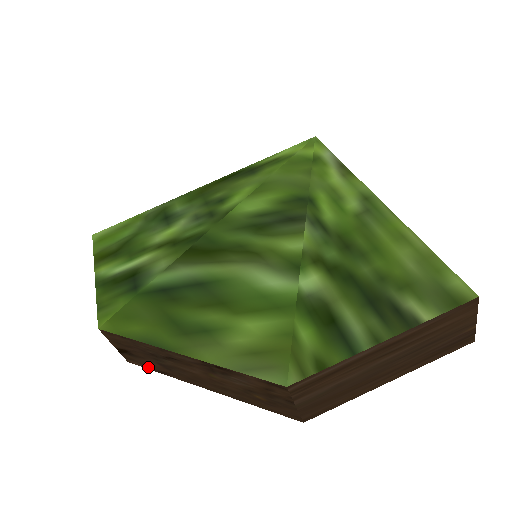
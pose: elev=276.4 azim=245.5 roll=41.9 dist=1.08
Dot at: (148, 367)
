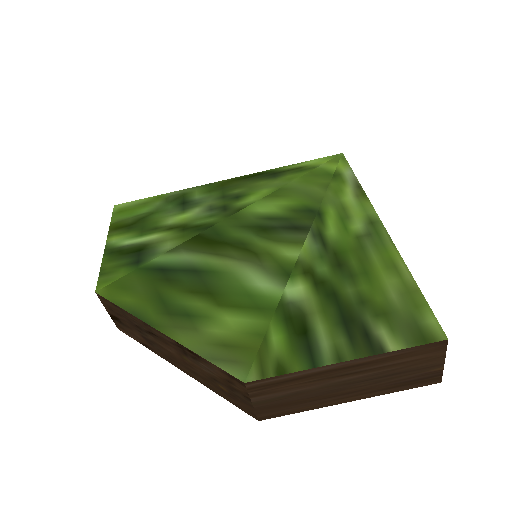
Dot at: (134, 338)
